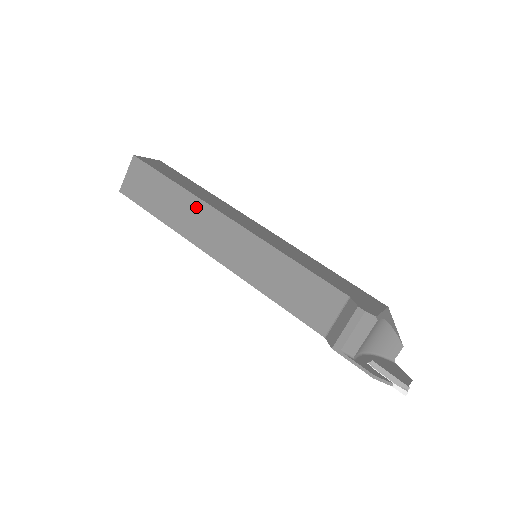
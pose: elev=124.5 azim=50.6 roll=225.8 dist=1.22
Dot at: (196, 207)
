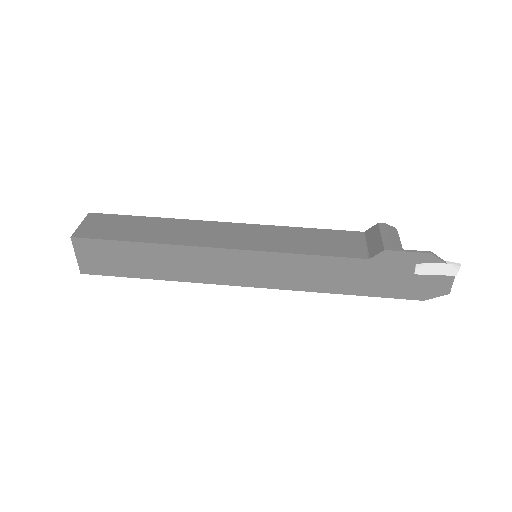
Dot at: (183, 224)
